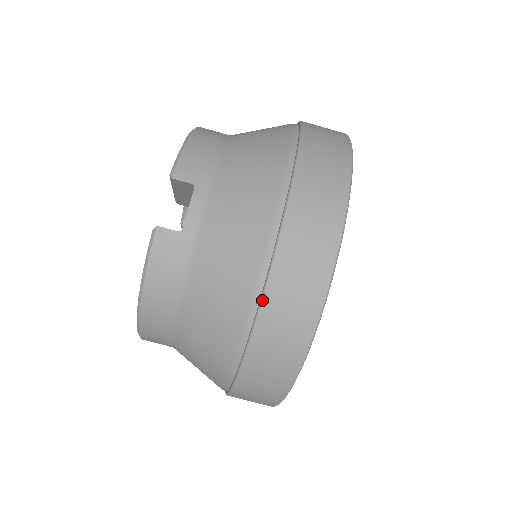
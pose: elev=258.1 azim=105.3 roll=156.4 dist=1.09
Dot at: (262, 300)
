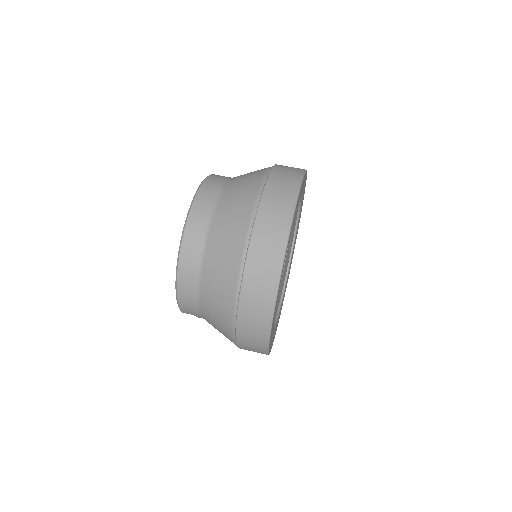
Dot at: (275, 164)
